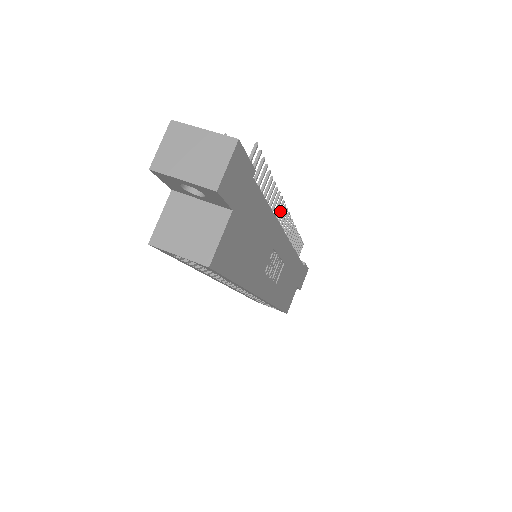
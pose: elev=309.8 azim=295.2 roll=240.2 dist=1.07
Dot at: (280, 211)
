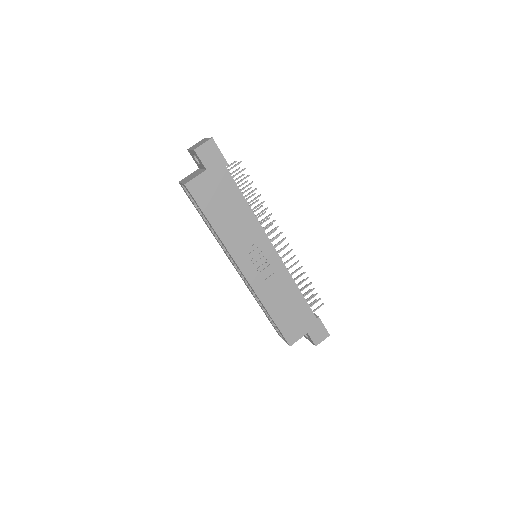
Dot at: (273, 230)
